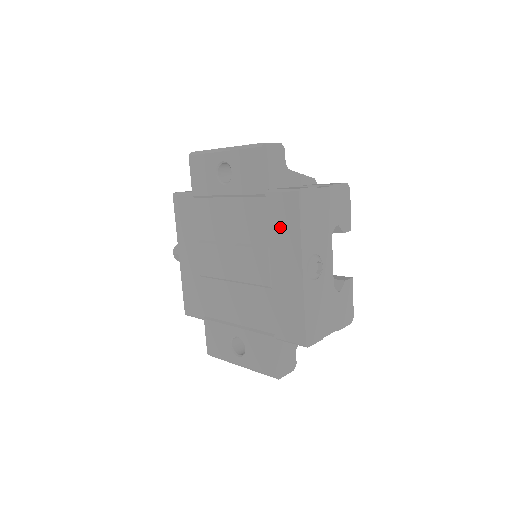
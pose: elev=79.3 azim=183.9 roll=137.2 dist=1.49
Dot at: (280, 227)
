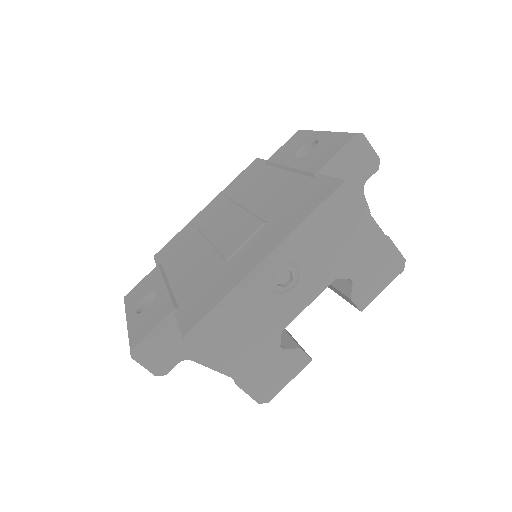
Dot at: (295, 208)
